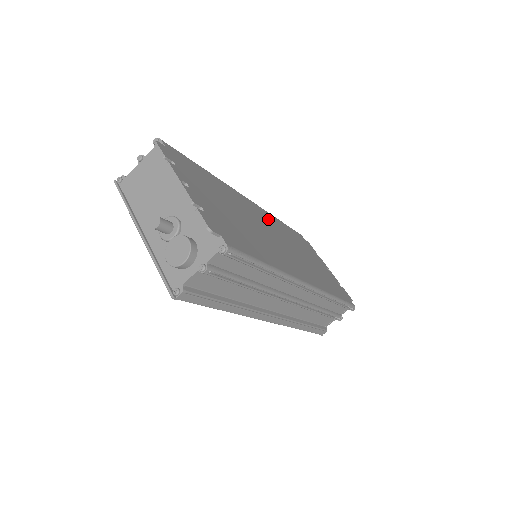
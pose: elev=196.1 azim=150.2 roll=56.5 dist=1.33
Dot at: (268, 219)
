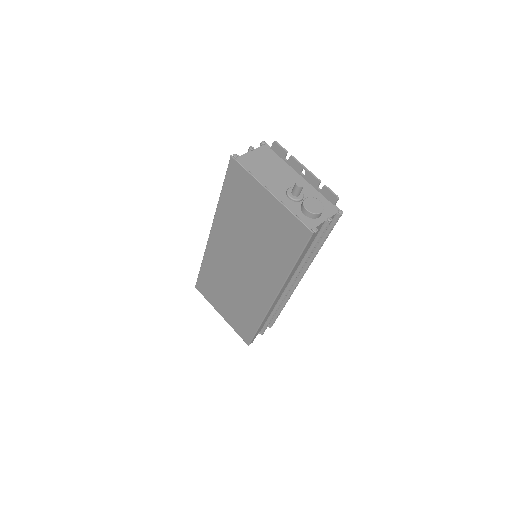
Dot at: occluded
